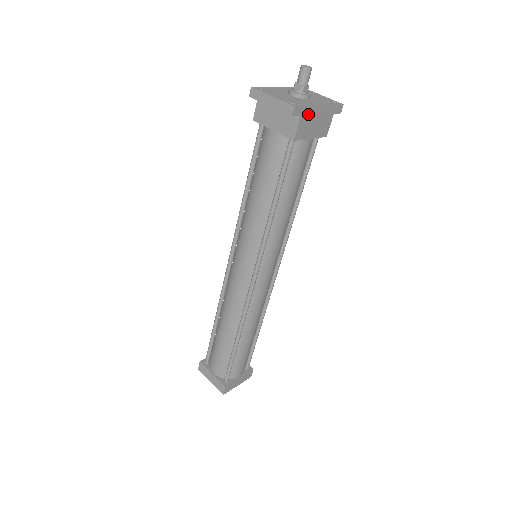
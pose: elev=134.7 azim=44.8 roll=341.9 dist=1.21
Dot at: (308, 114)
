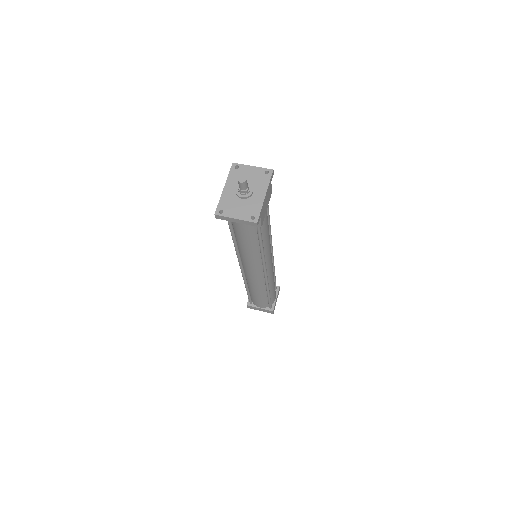
Dot at: (262, 210)
